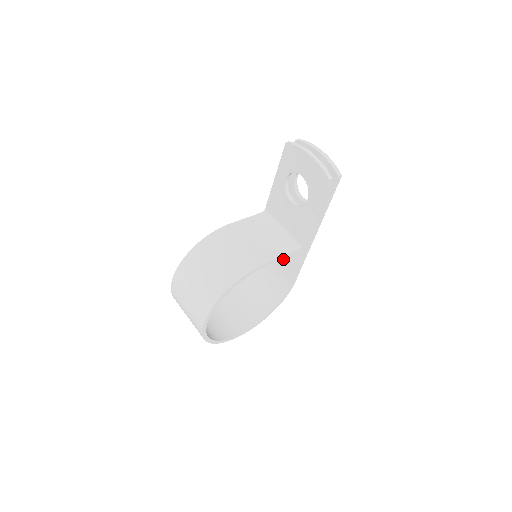
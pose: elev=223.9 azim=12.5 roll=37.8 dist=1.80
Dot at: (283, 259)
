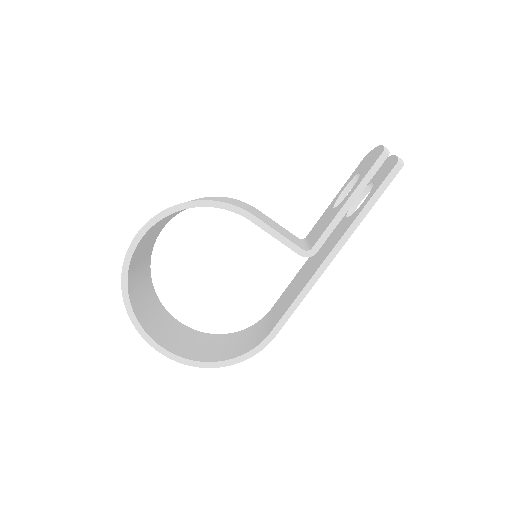
Dot at: (284, 304)
